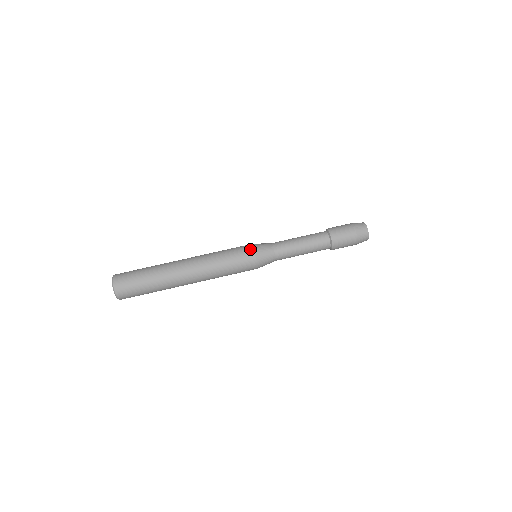
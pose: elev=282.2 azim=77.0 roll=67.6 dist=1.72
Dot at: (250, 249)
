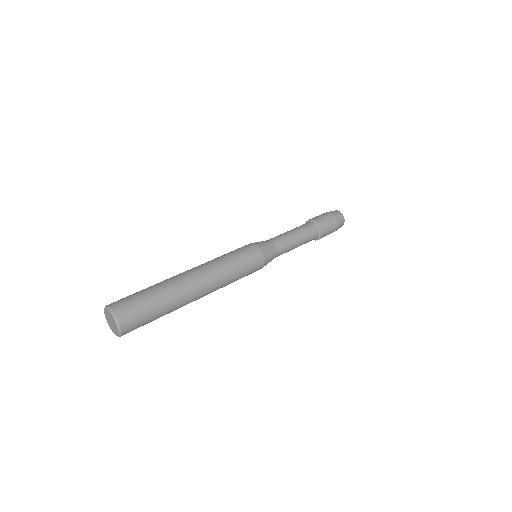
Dot at: (255, 248)
